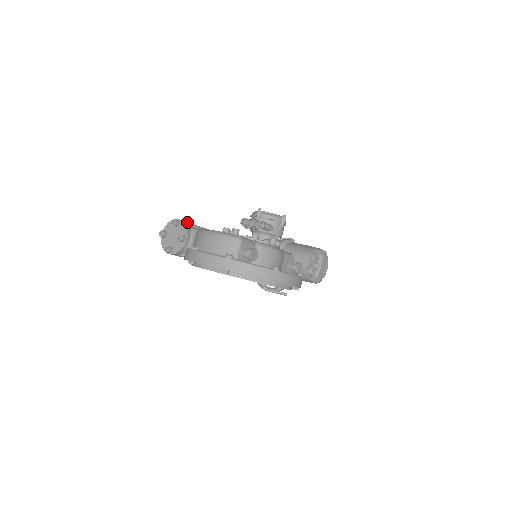
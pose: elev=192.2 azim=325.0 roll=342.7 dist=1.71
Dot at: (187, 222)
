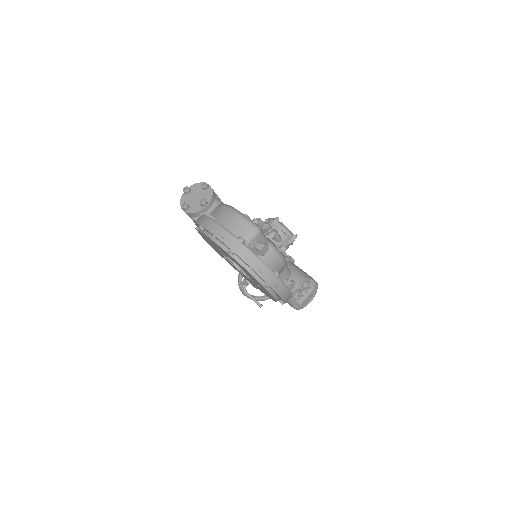
Dot at: occluded
